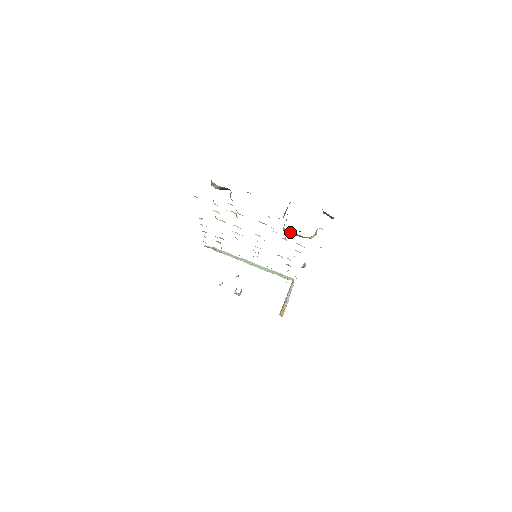
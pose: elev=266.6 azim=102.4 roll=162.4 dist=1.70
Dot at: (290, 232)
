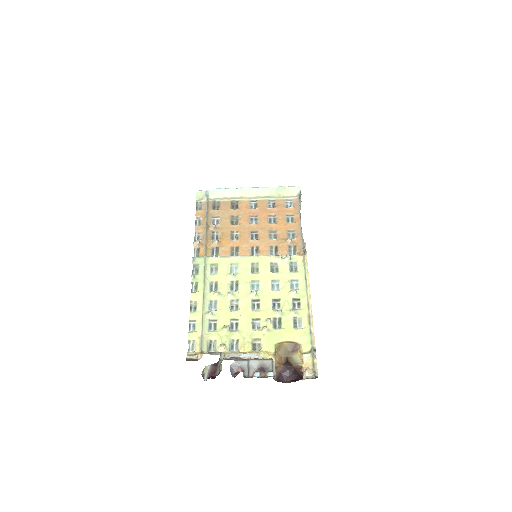
Dot at: (282, 346)
